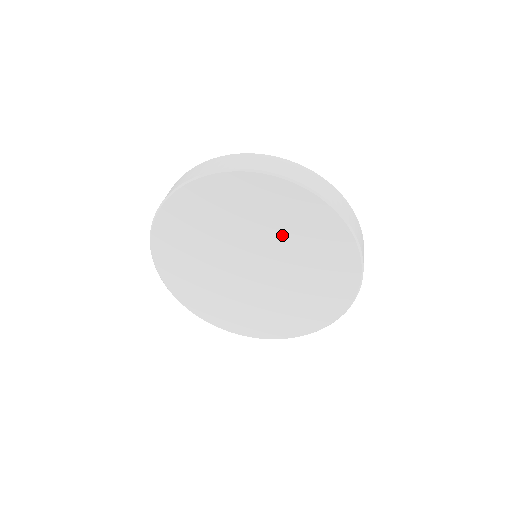
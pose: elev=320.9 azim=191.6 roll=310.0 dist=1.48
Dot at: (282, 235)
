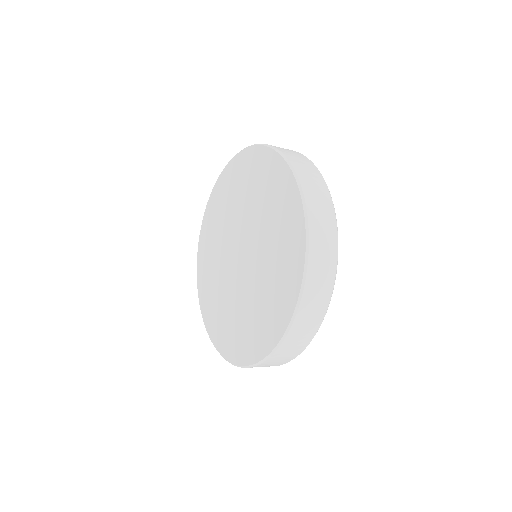
Dot at: (269, 244)
